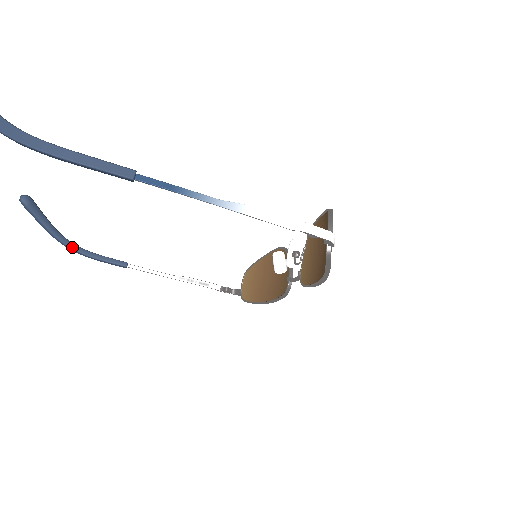
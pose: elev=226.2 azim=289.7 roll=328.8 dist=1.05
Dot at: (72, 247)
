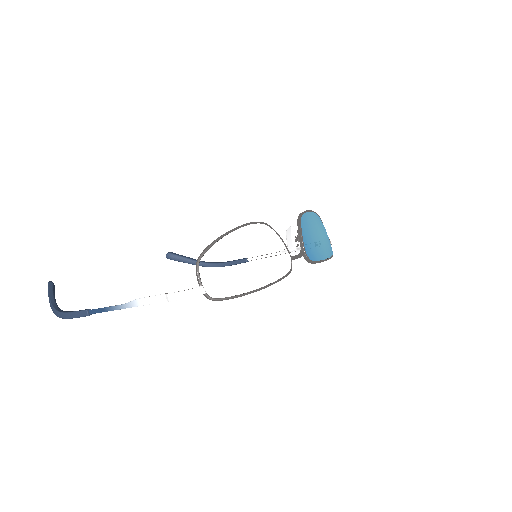
Dot at: occluded
